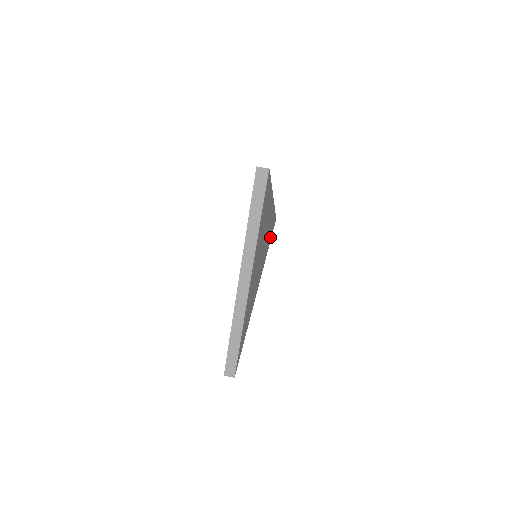
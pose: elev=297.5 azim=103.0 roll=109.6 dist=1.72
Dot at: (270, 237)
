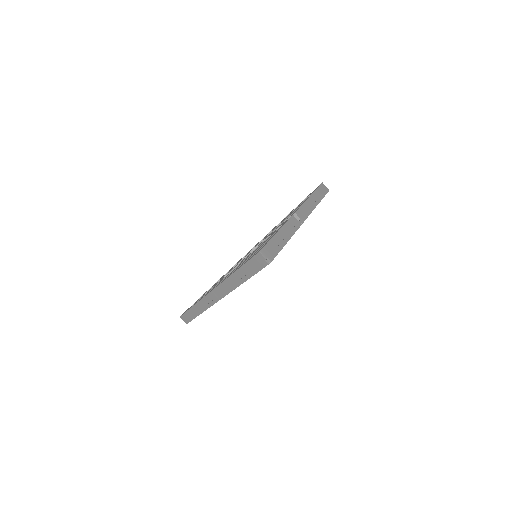
Dot at: occluded
